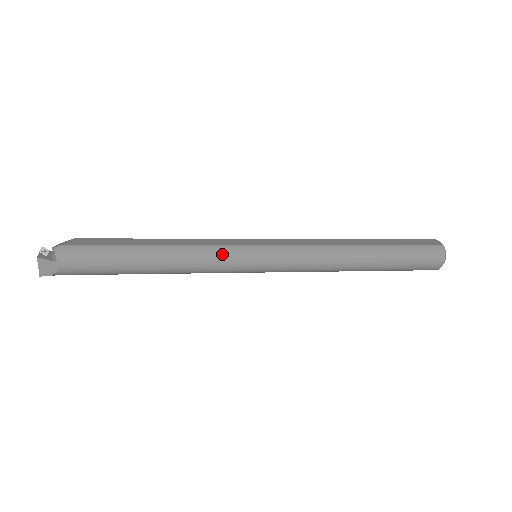
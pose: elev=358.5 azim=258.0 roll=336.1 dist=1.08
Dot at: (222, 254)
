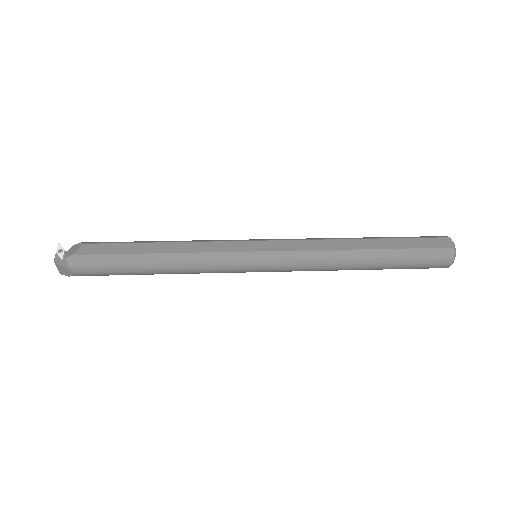
Dot at: (220, 262)
